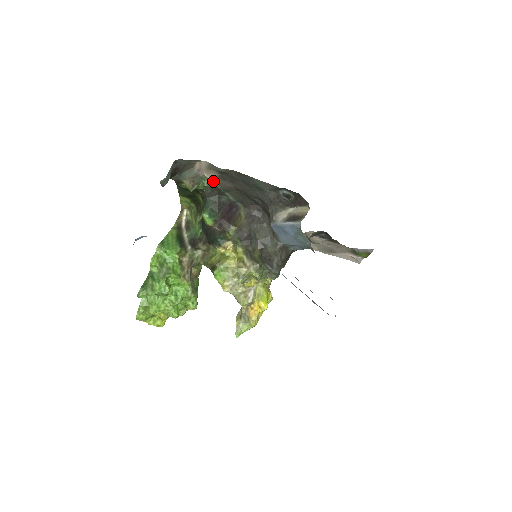
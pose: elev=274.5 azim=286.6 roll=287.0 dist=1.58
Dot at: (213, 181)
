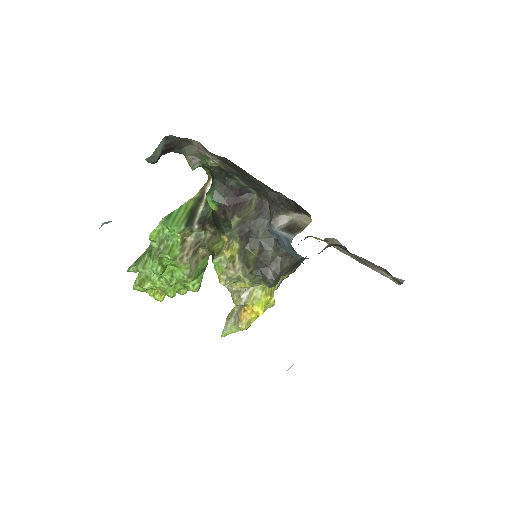
Dot at: (217, 162)
